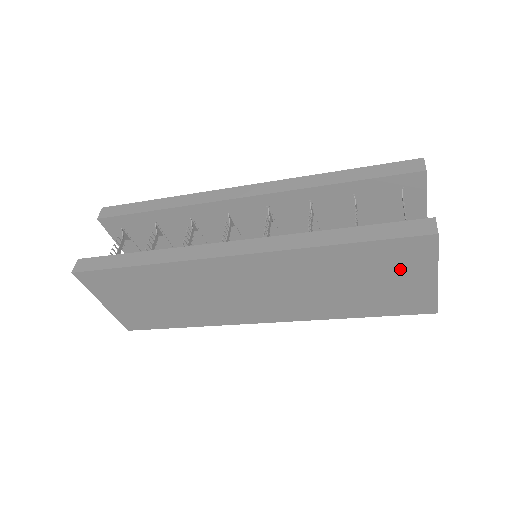
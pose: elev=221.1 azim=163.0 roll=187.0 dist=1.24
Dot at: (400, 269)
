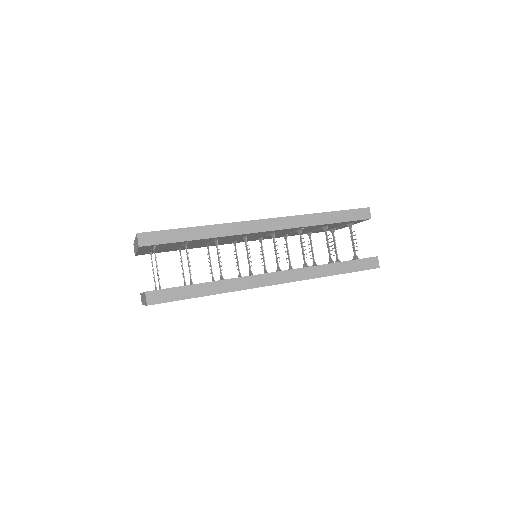
Dot at: occluded
